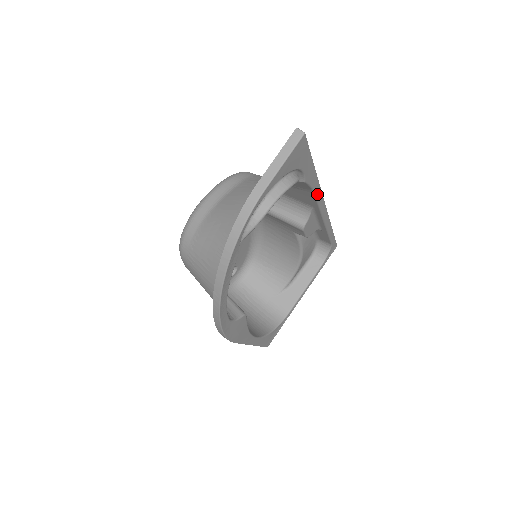
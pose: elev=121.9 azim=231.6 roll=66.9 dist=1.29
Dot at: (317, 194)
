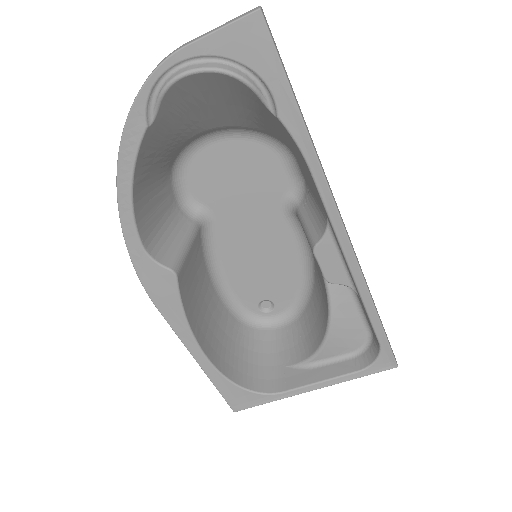
Dot at: (316, 176)
